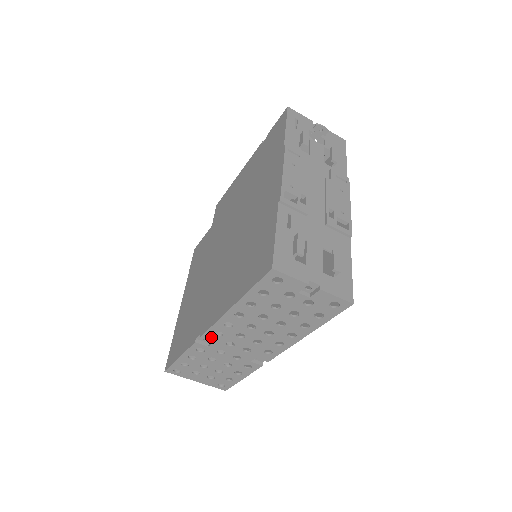
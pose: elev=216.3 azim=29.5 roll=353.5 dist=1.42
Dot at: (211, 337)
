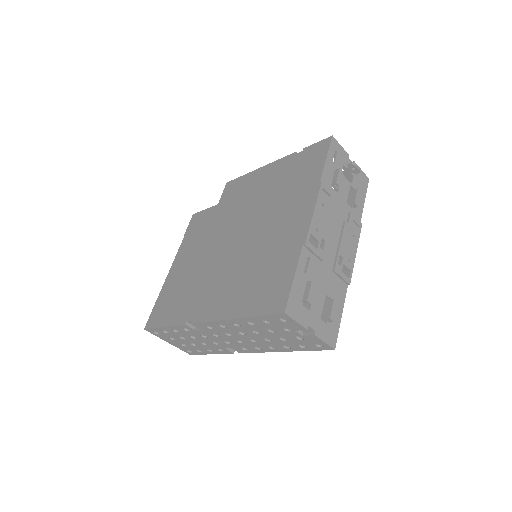
Dot at: (202, 326)
